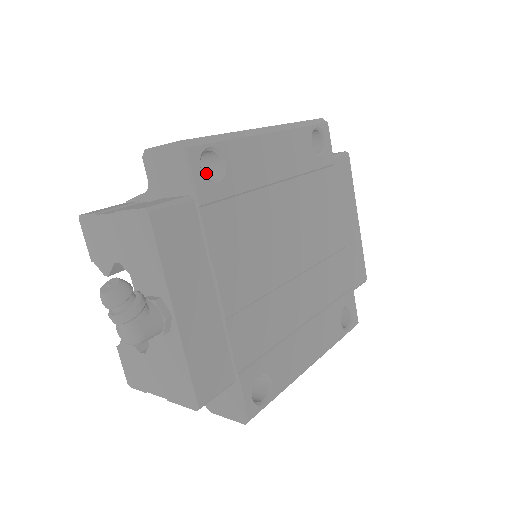
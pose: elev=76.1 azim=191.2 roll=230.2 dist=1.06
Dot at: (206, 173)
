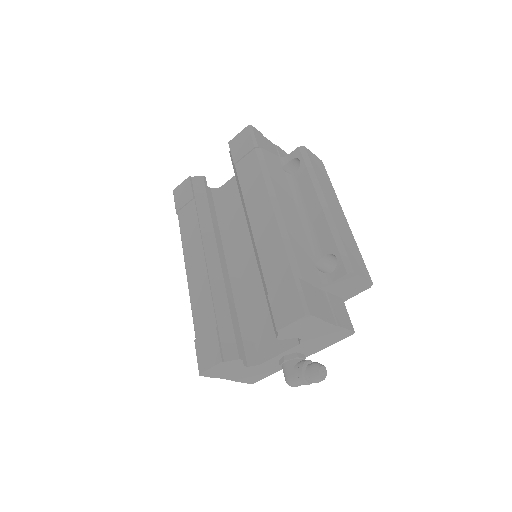
Dot at: occluded
